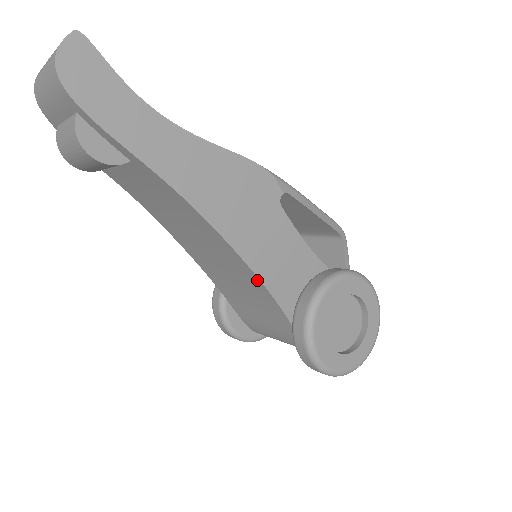
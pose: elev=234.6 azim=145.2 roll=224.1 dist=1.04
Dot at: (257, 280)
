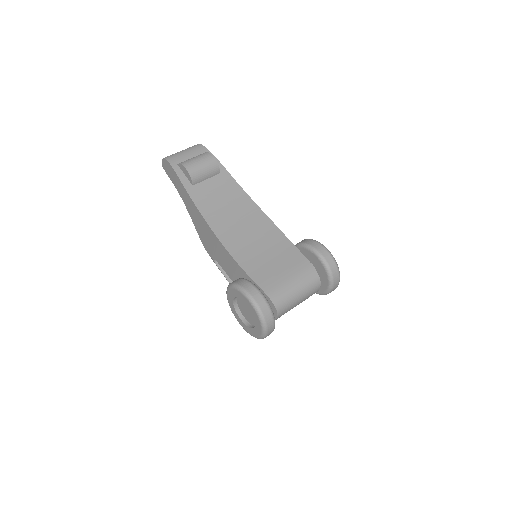
Dot at: (277, 229)
